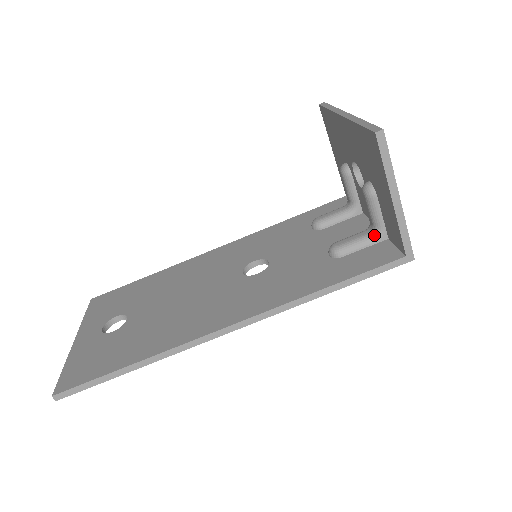
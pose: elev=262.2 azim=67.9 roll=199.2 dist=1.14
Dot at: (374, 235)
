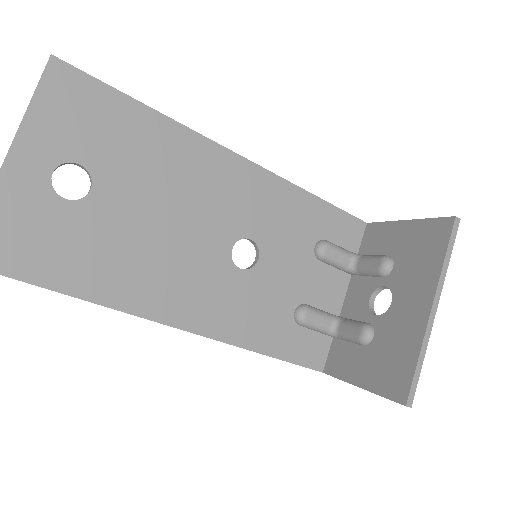
Dot at: (331, 333)
